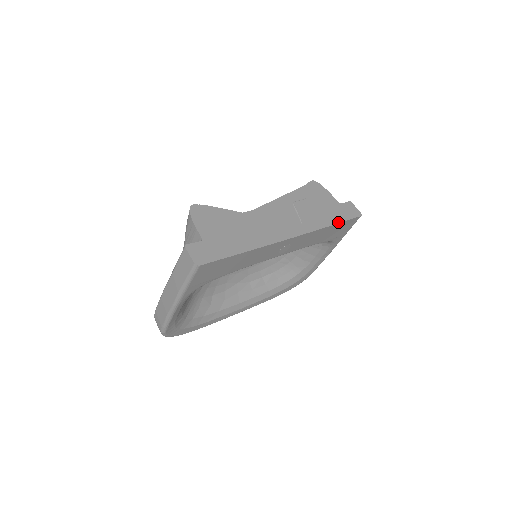
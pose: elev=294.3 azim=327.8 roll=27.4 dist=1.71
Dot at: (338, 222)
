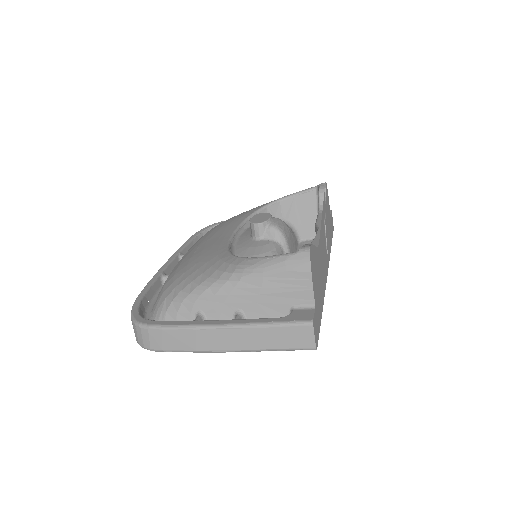
Dot at: occluded
